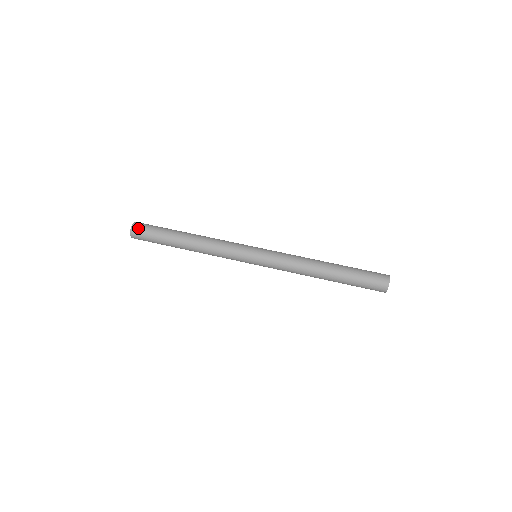
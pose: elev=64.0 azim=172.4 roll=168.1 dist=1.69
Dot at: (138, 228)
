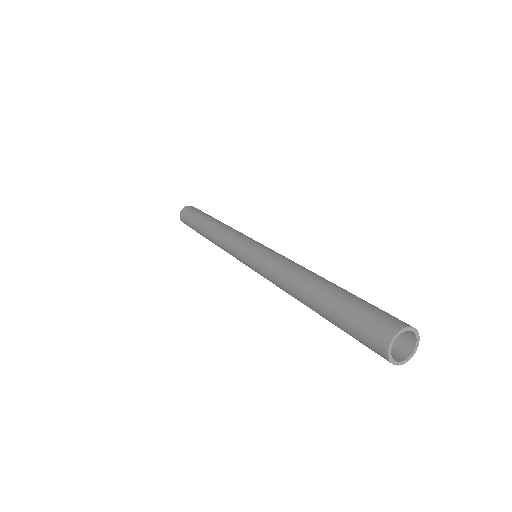
Dot at: occluded
